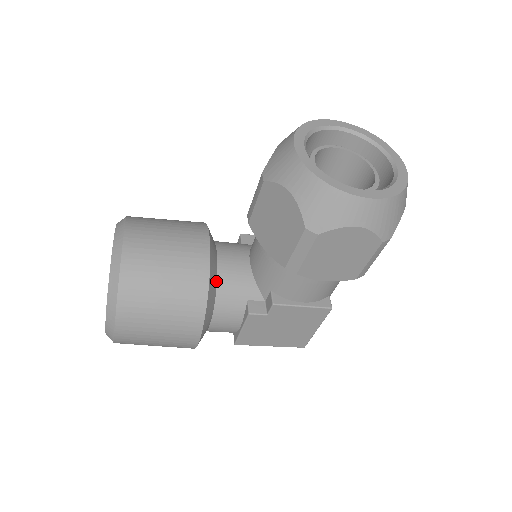
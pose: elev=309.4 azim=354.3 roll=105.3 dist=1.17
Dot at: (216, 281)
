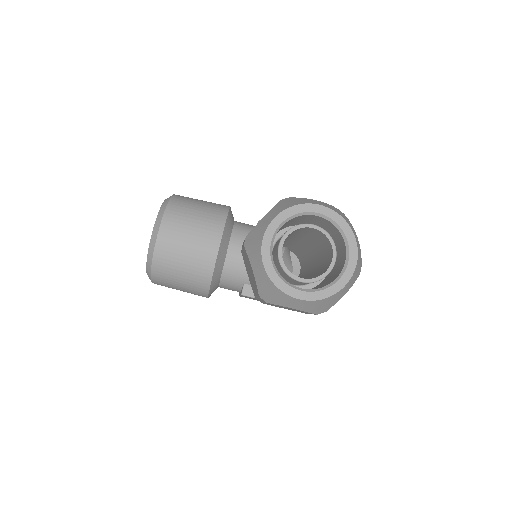
Dot at: (222, 268)
